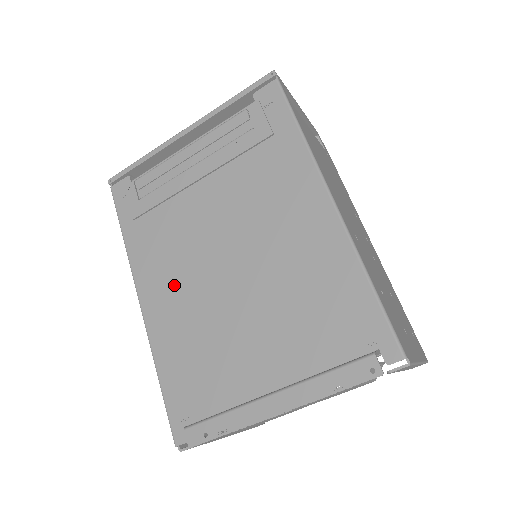
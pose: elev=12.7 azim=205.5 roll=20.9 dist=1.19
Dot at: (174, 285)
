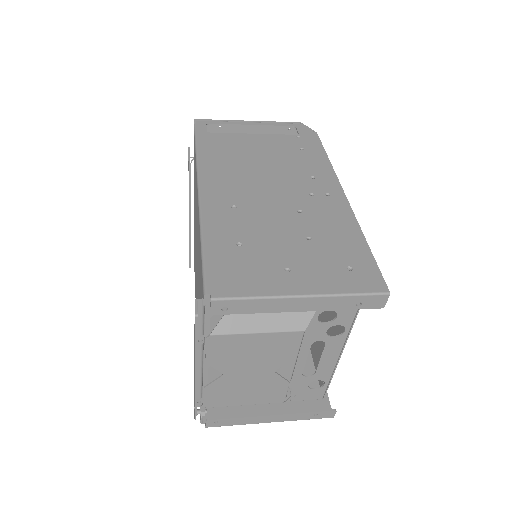
Dot at: occluded
